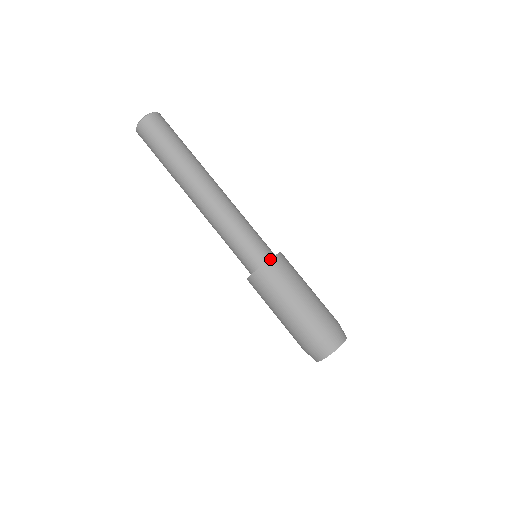
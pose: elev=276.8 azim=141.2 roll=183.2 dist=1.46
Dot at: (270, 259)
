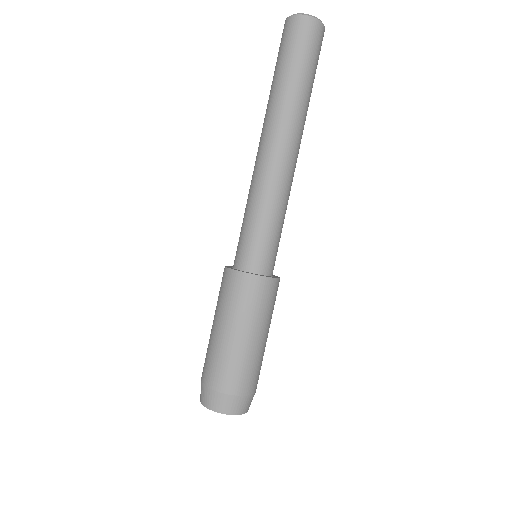
Dot at: (275, 278)
